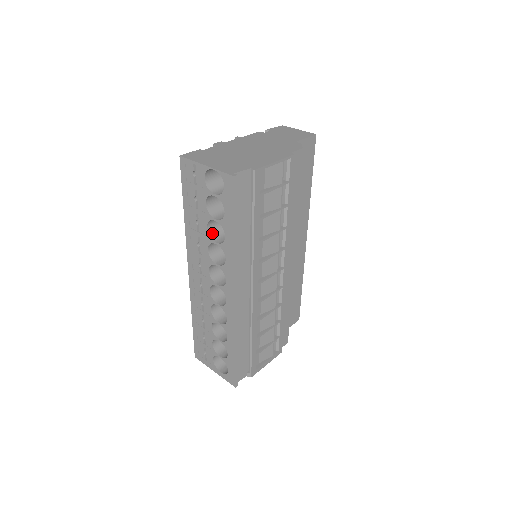
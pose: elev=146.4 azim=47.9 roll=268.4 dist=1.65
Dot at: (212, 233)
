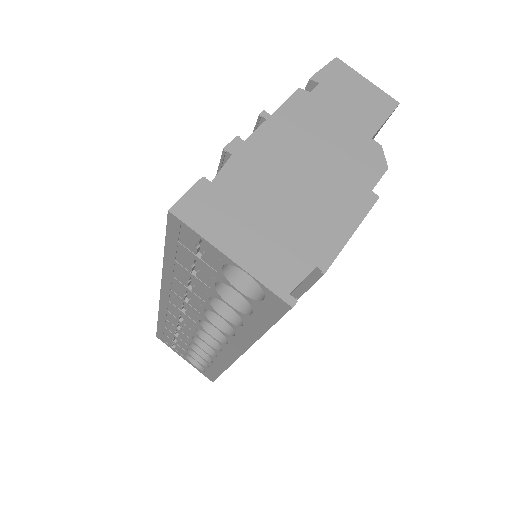
Dot at: (215, 299)
